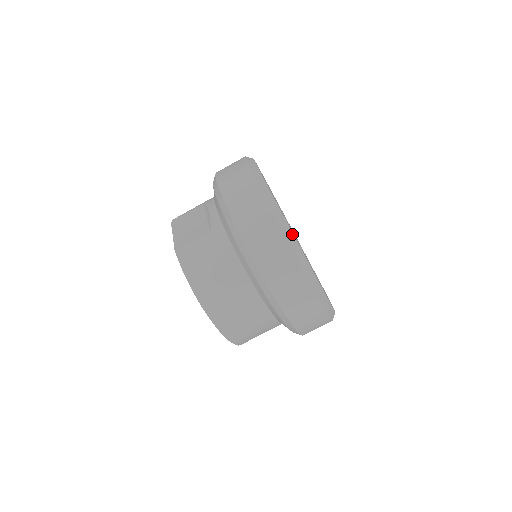
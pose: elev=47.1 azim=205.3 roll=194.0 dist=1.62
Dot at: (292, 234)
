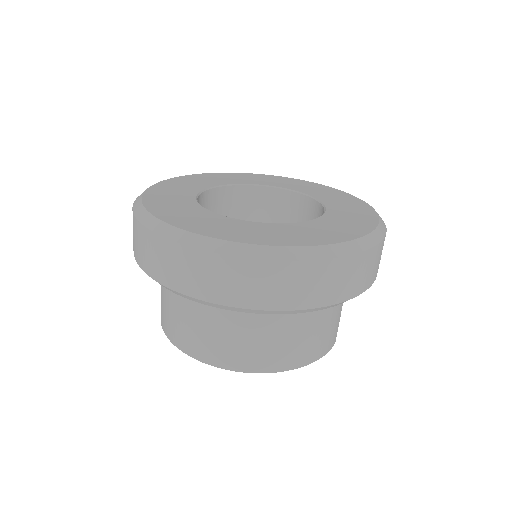
Dot at: (167, 225)
